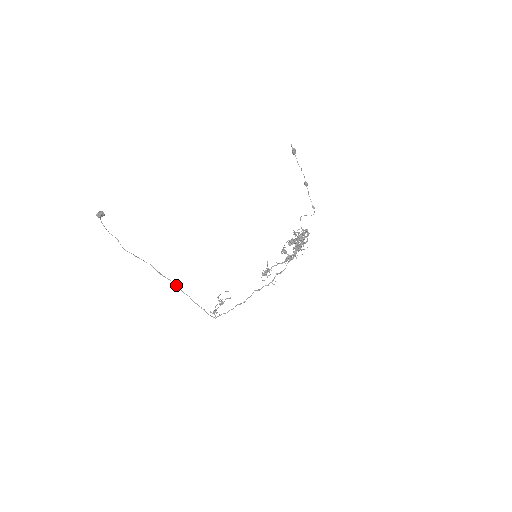
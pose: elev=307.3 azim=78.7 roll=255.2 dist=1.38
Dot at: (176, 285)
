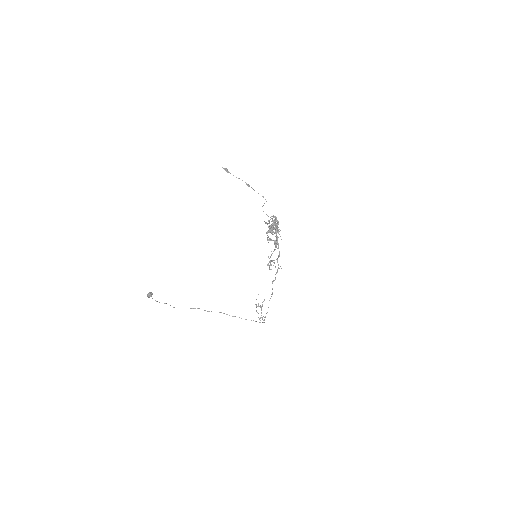
Dot at: (223, 313)
